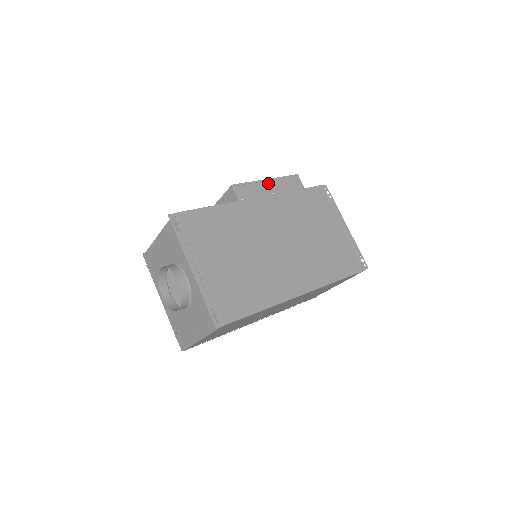
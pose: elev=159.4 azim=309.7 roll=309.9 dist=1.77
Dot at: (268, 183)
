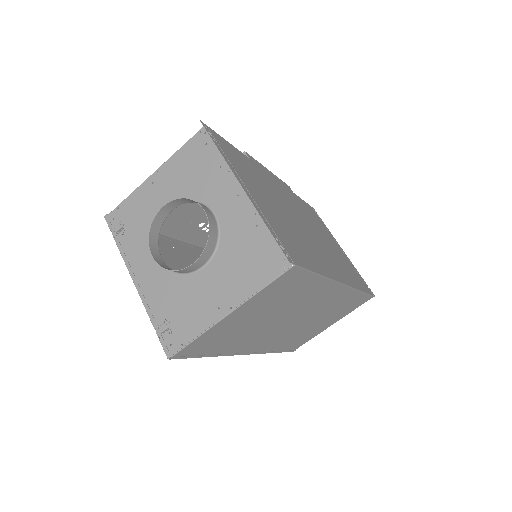
Dot at: (271, 174)
